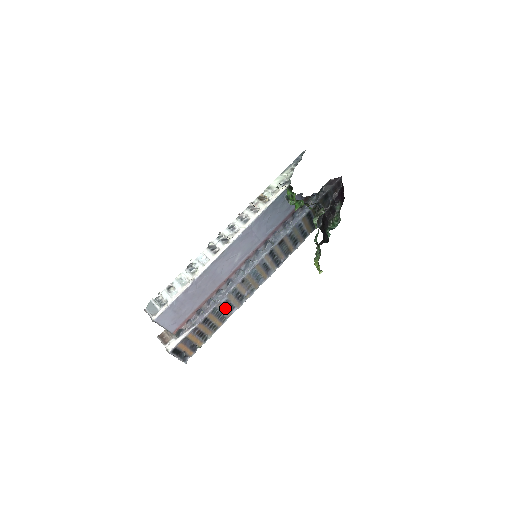
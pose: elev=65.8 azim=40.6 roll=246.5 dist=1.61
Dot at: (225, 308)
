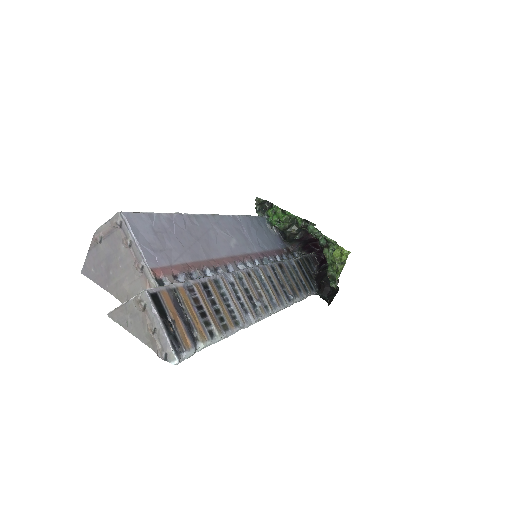
Dot at: (233, 298)
